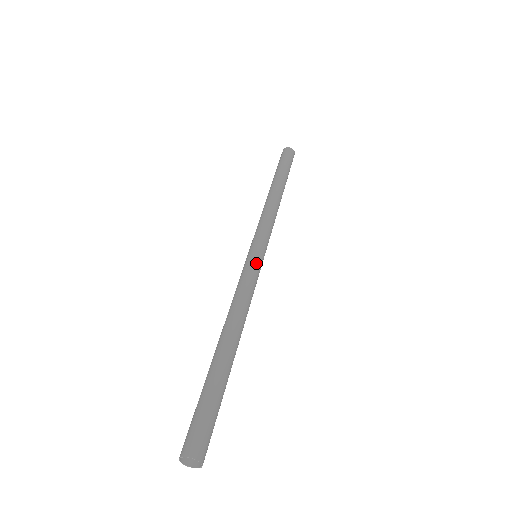
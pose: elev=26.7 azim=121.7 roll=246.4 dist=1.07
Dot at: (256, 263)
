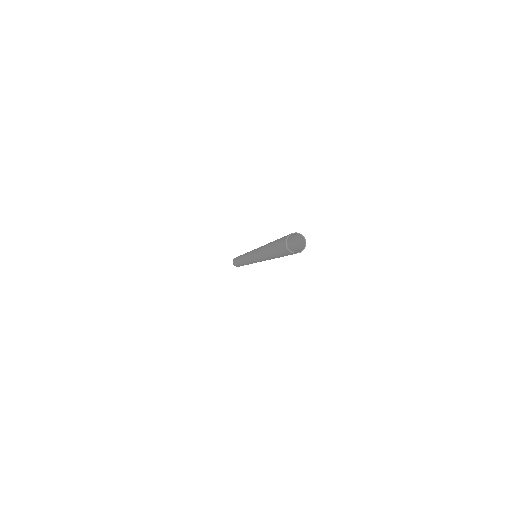
Dot at: occluded
